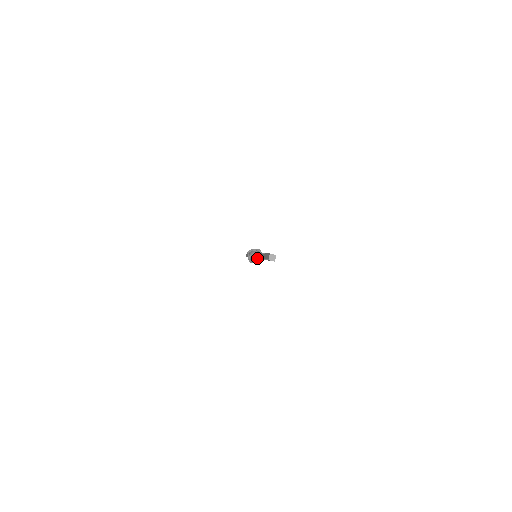
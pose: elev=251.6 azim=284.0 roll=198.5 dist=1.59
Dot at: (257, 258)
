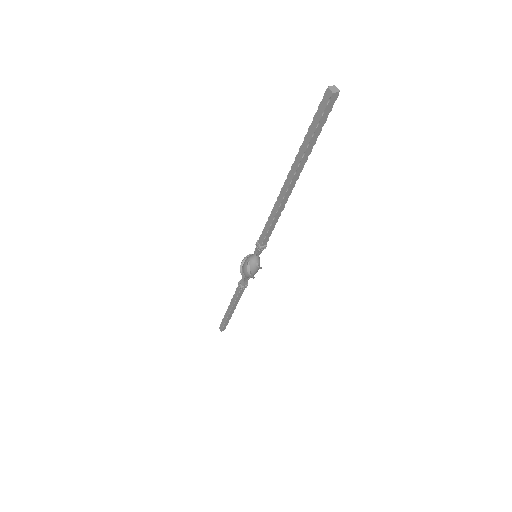
Dot at: (267, 224)
